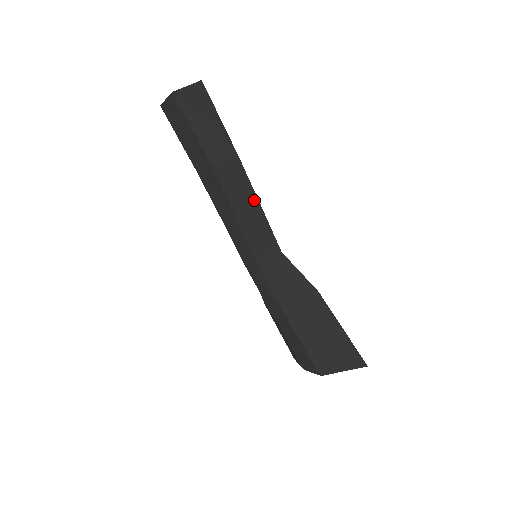
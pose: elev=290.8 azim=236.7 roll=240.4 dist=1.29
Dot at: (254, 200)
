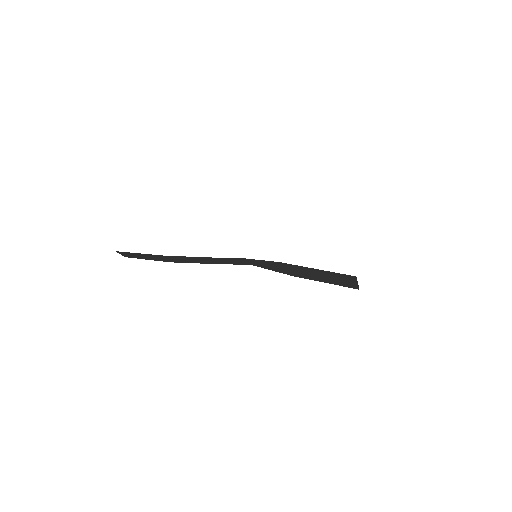
Dot at: (199, 258)
